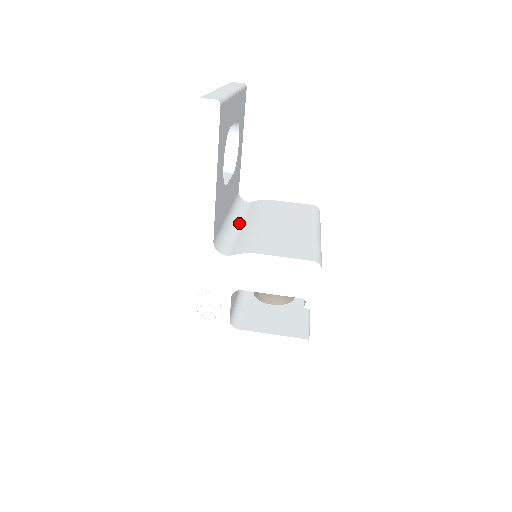
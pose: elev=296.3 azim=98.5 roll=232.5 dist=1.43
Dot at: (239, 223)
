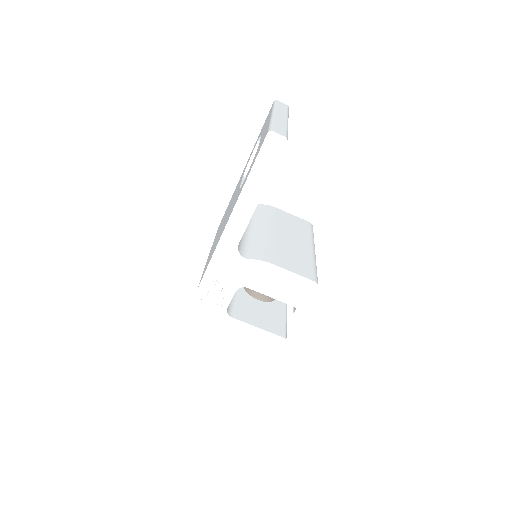
Dot at: (251, 225)
